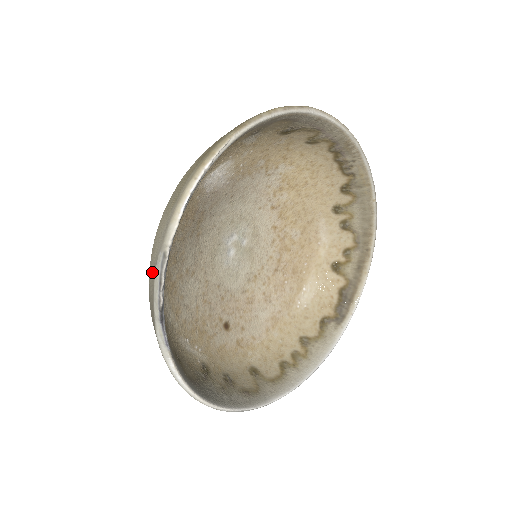
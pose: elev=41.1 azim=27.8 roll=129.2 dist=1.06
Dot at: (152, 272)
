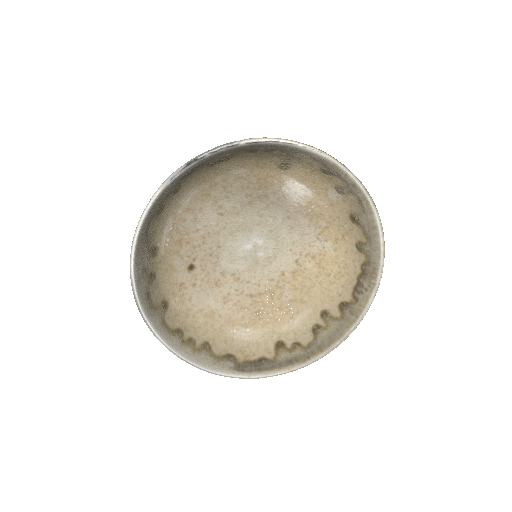
Dot at: occluded
